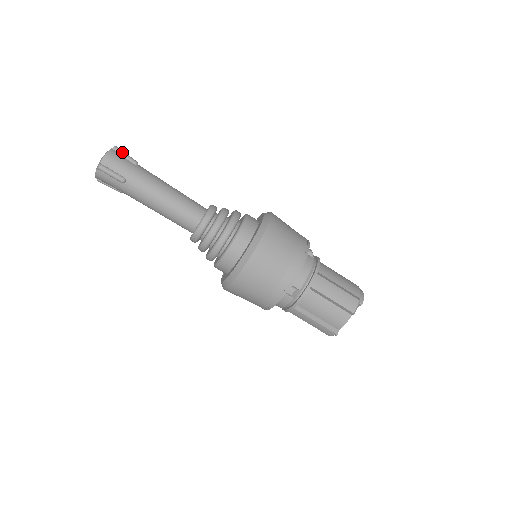
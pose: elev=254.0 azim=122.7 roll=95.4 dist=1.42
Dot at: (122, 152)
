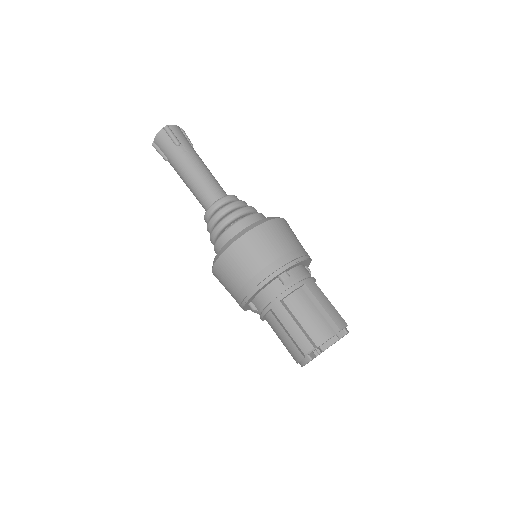
Dot at: occluded
